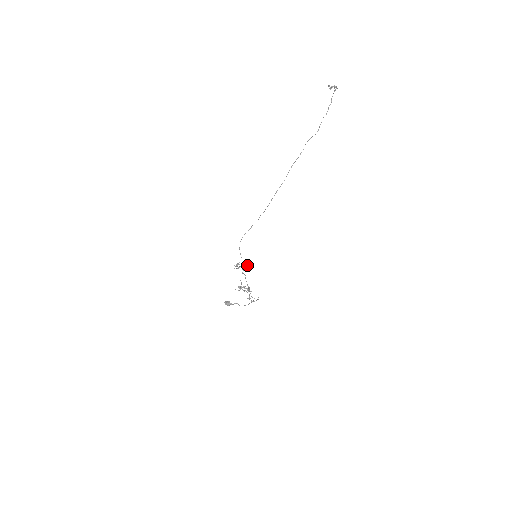
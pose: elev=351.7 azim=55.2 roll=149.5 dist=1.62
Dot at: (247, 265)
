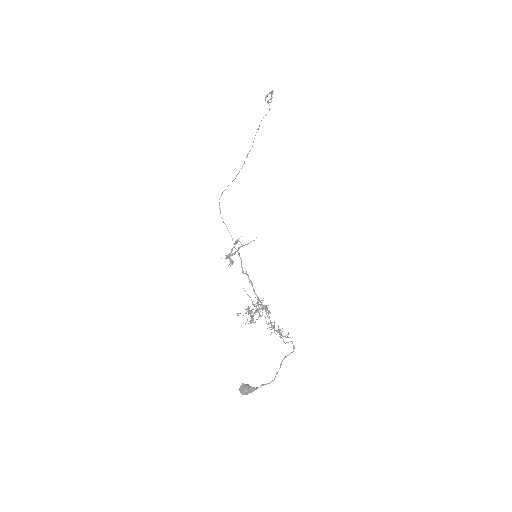
Dot at: (243, 245)
